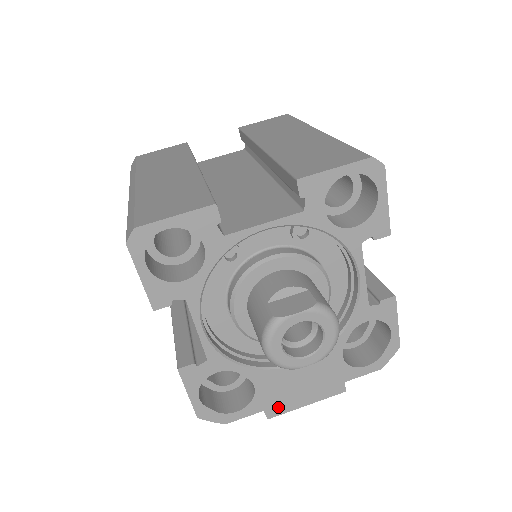
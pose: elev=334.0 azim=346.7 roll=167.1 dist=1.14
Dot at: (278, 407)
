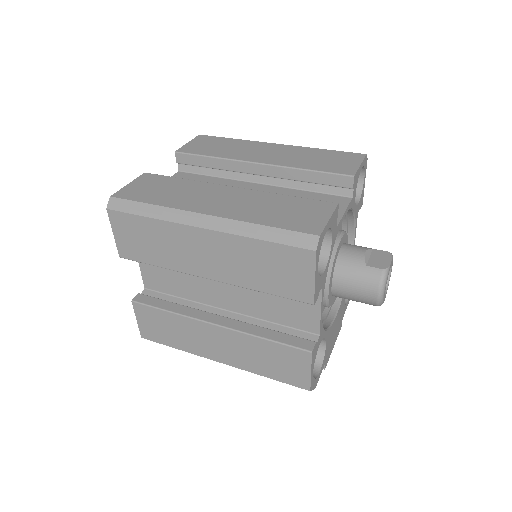
Dot at: (328, 356)
